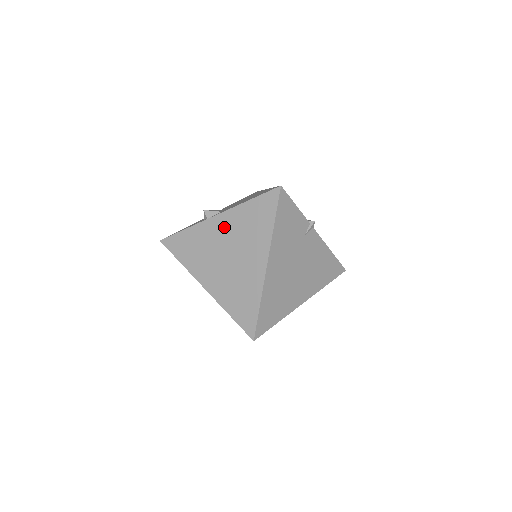
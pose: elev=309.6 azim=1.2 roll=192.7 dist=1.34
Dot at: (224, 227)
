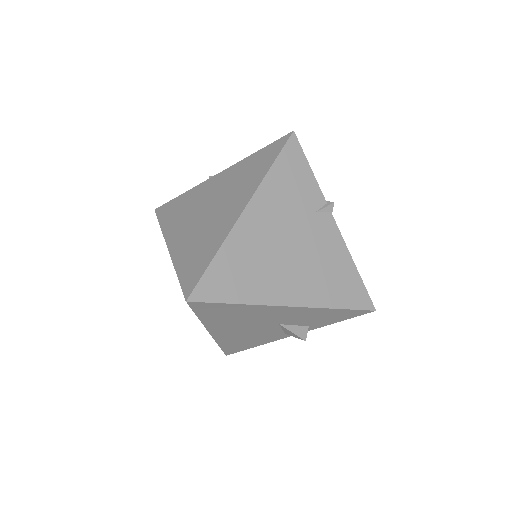
Dot at: (219, 183)
